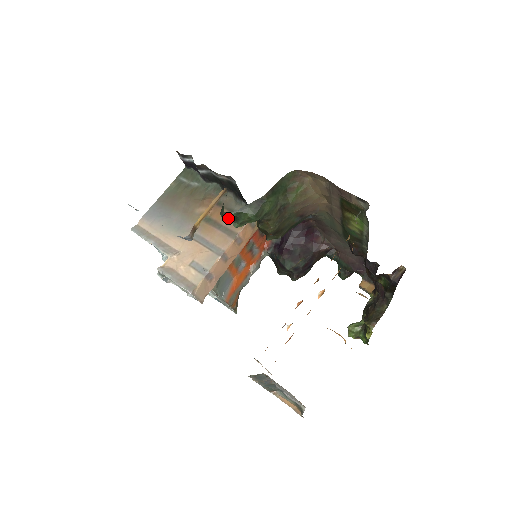
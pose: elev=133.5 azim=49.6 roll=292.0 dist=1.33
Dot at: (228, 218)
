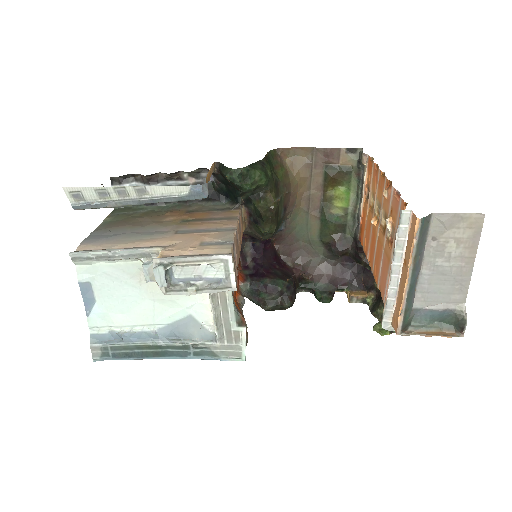
Dot at: (238, 176)
